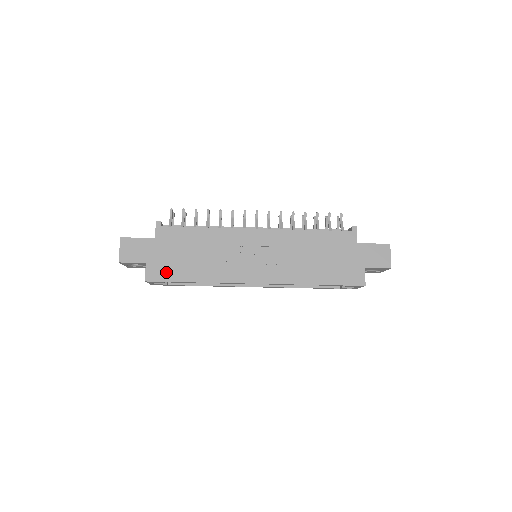
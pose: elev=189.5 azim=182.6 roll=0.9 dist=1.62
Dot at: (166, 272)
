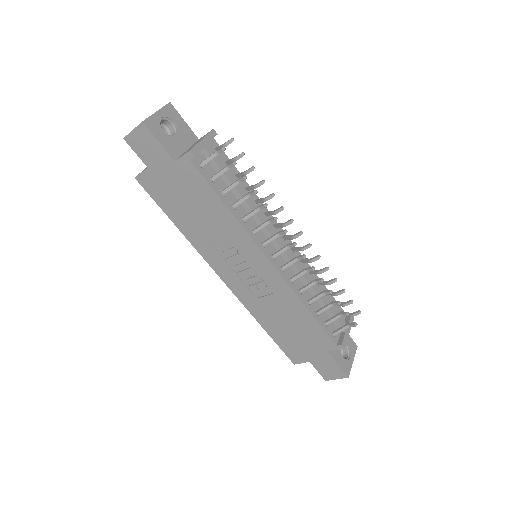
Dot at: (159, 193)
